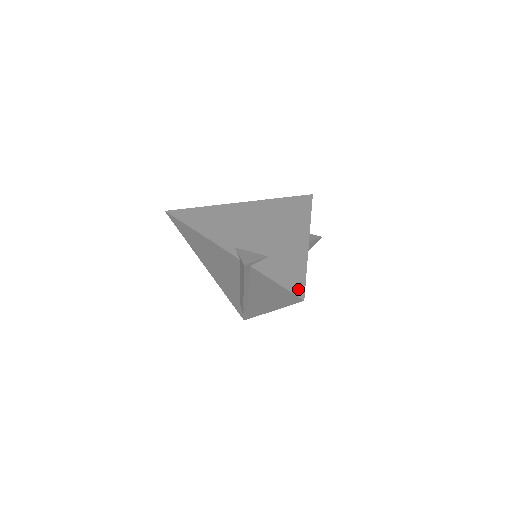
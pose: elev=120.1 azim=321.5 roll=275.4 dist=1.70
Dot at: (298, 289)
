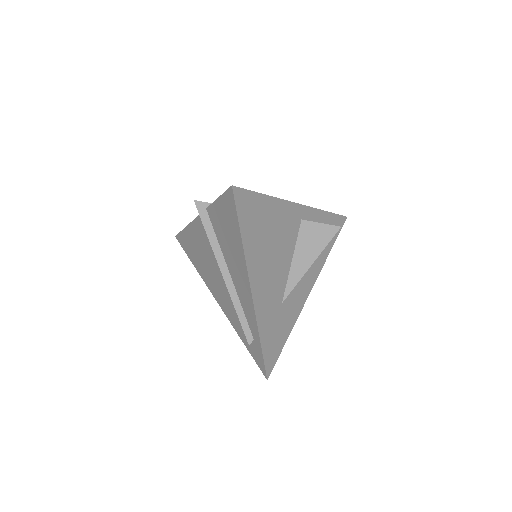
Dot at: occluded
